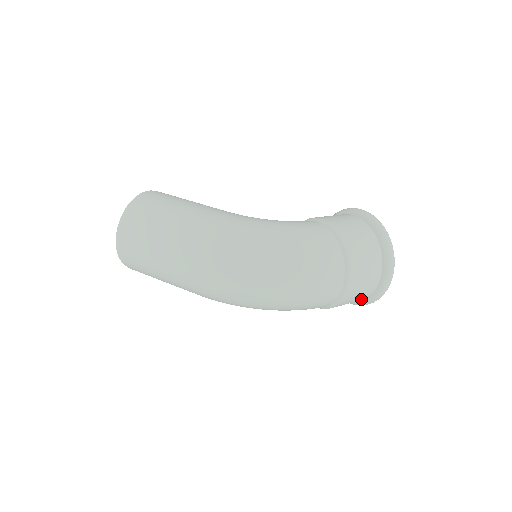
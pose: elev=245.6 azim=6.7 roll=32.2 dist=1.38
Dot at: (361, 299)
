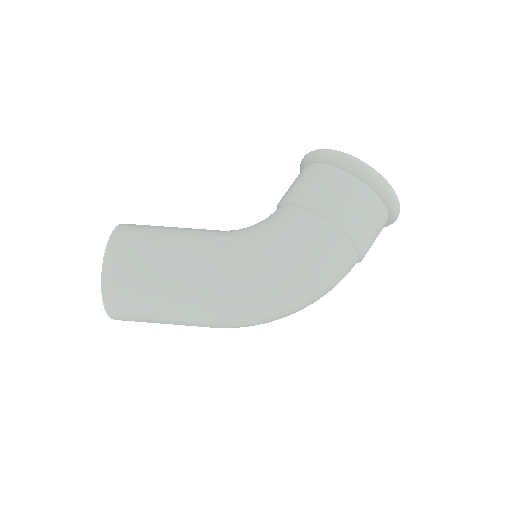
Dot at: occluded
